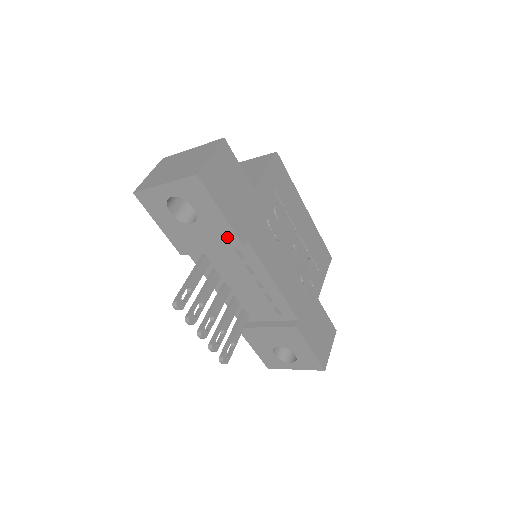
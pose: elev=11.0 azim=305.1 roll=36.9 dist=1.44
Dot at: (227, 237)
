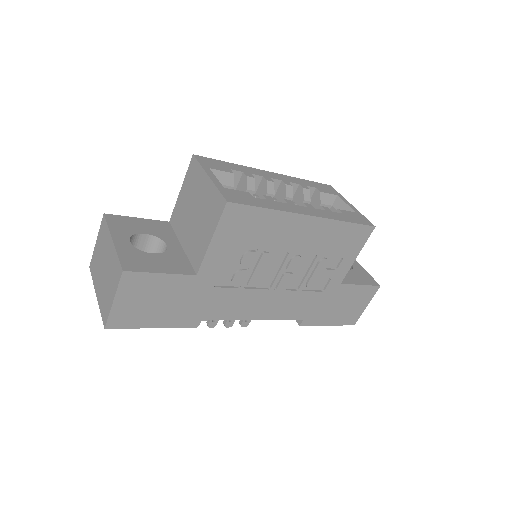
Dot at: occluded
